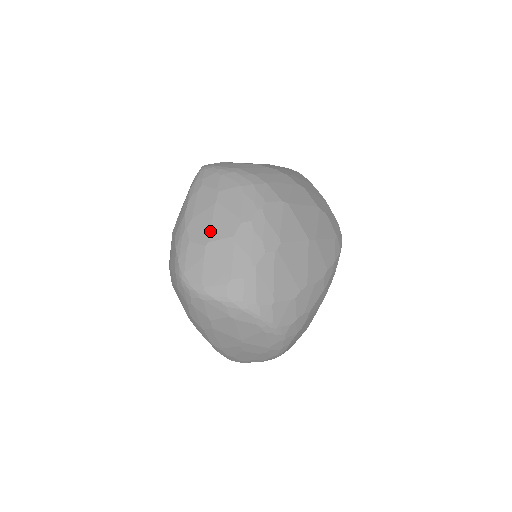
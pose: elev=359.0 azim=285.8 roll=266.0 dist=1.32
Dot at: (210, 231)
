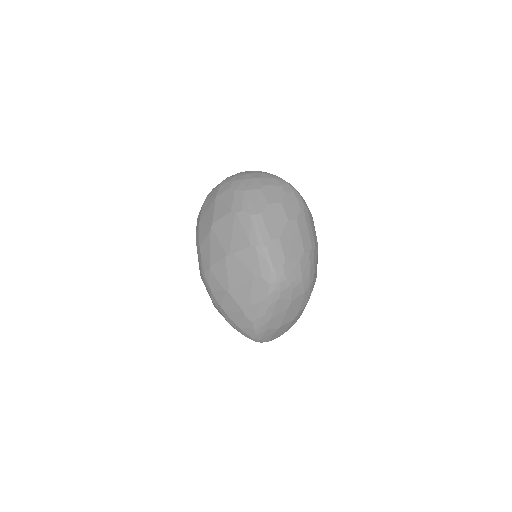
Dot at: (282, 323)
